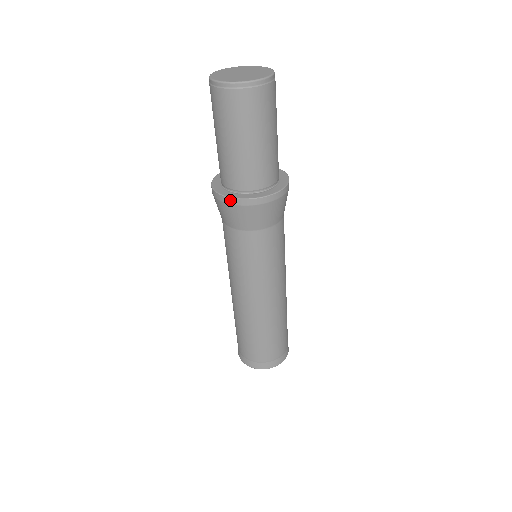
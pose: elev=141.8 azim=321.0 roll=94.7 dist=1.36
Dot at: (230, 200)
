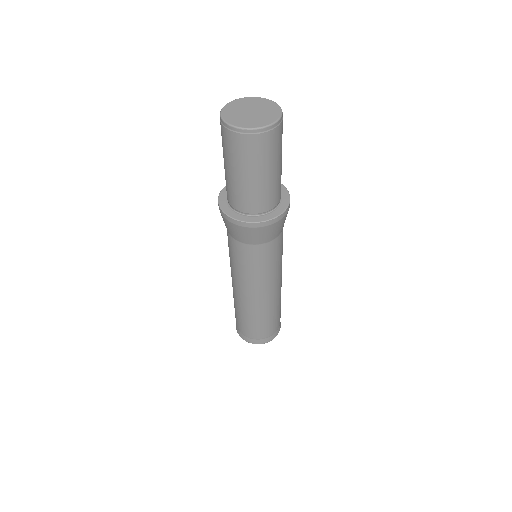
Dot at: (219, 206)
